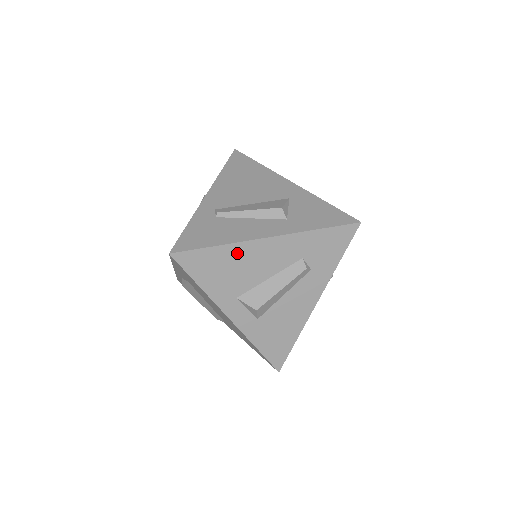
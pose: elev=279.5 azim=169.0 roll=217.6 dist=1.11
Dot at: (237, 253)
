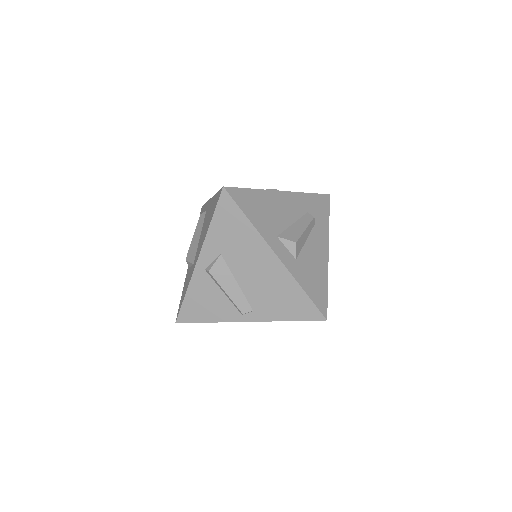
Dot at: (267, 198)
